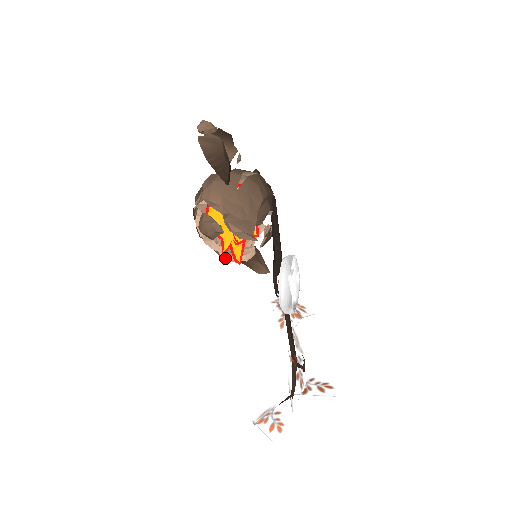
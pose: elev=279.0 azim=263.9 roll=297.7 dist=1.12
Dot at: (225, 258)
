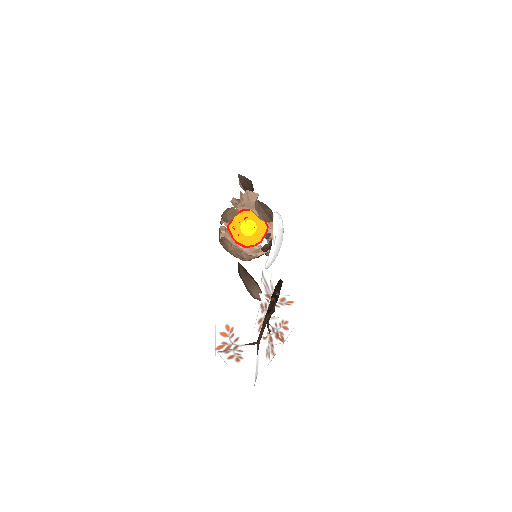
Dot at: (233, 244)
